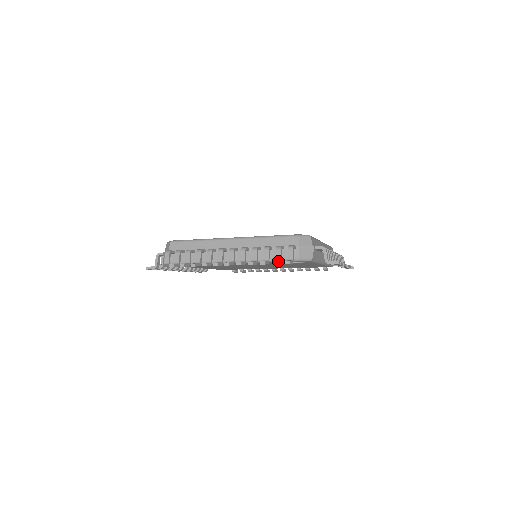
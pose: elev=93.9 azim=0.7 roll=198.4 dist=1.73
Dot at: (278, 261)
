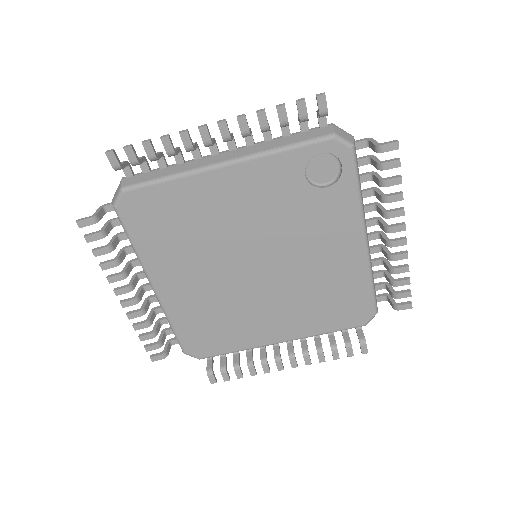
Dot at: (305, 103)
